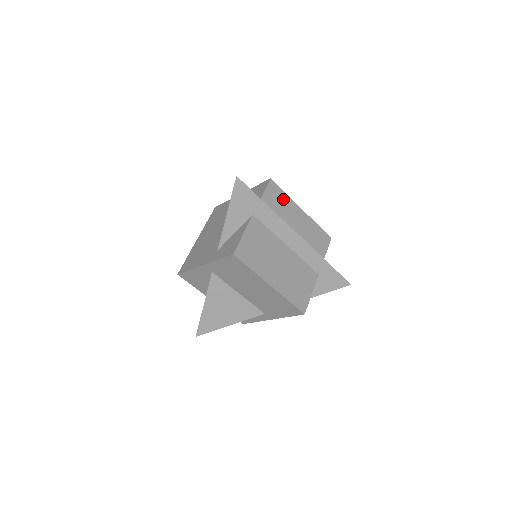
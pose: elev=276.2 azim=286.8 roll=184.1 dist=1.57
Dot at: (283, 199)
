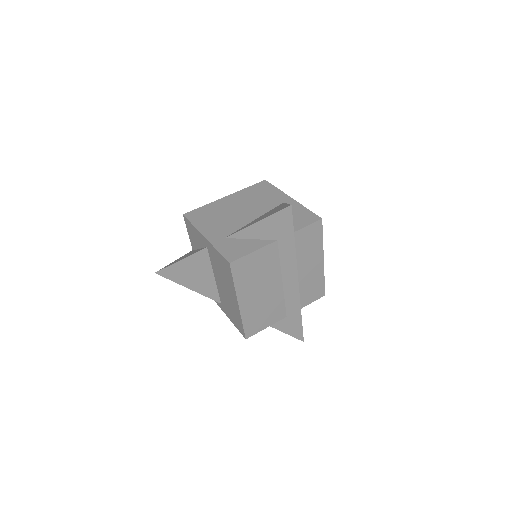
Dot at: (316, 242)
